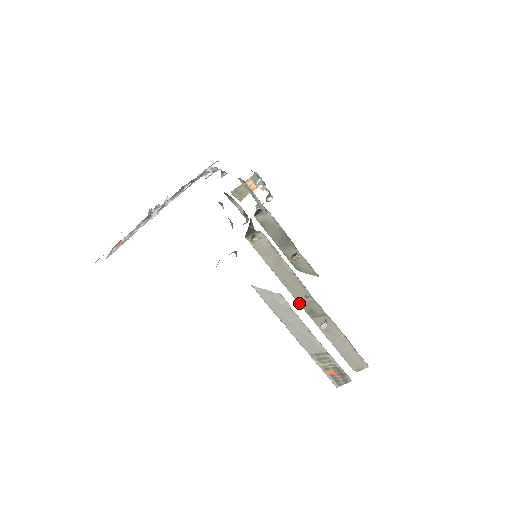
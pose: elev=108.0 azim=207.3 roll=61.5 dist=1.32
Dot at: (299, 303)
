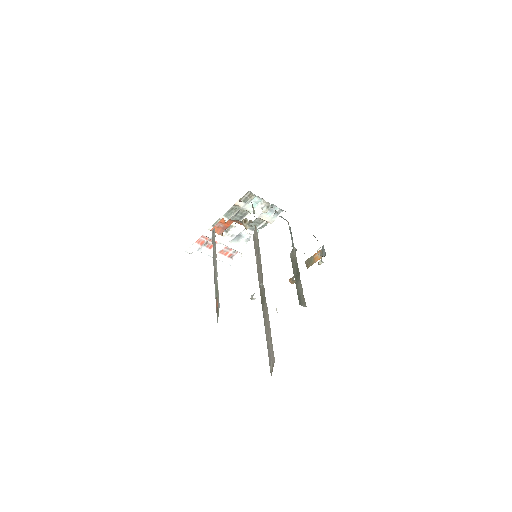
Dot at: (260, 294)
